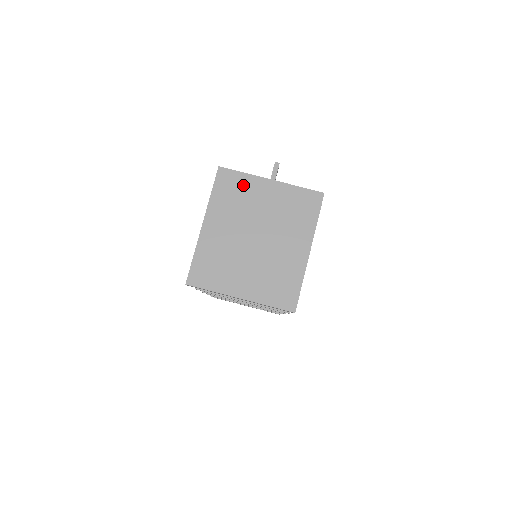
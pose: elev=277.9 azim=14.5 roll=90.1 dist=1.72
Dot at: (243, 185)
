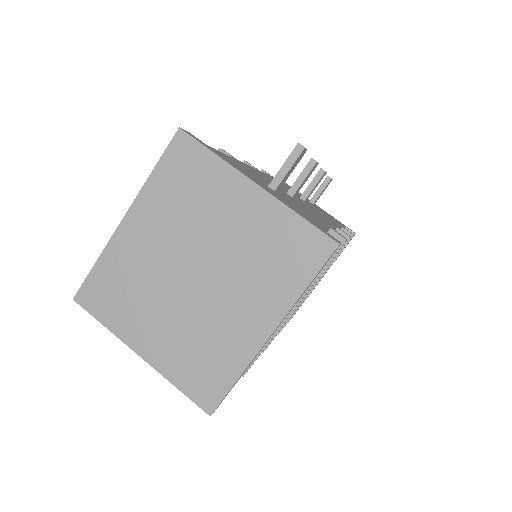
Dot at: (206, 176)
